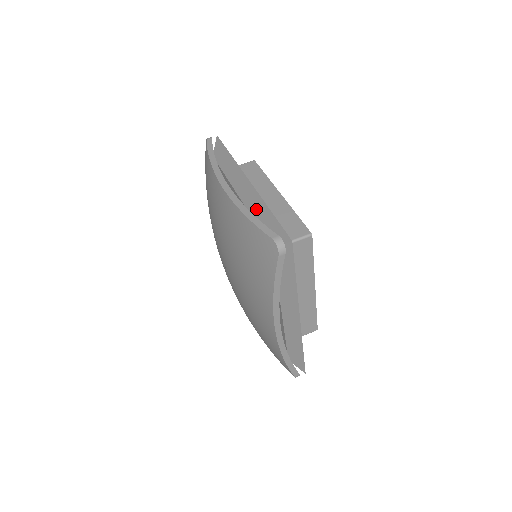
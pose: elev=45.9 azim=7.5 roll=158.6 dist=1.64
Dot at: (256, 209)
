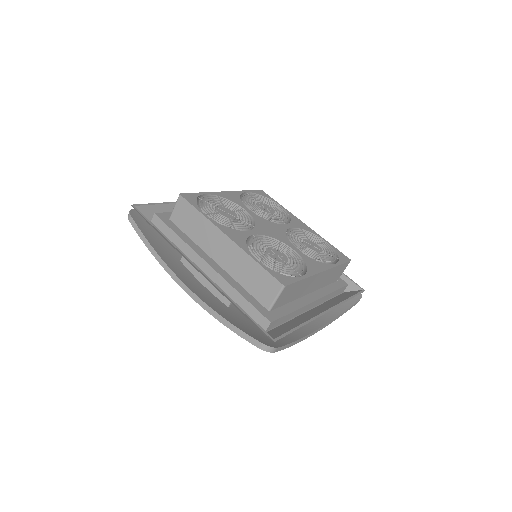
Dot at: occluded
